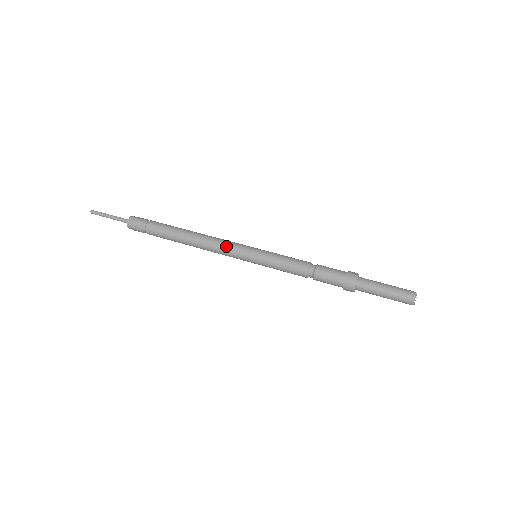
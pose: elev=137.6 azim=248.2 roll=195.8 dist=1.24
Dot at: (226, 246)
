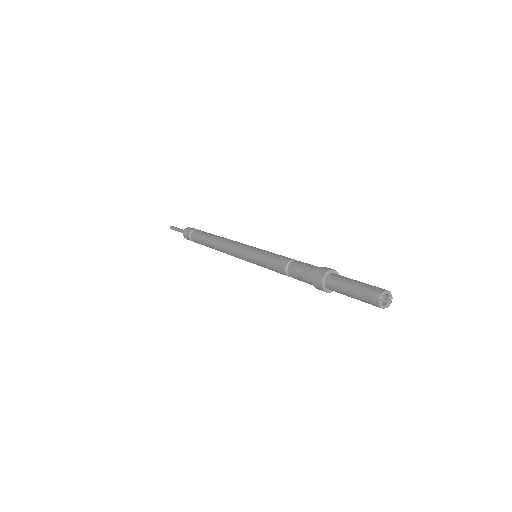
Dot at: (238, 243)
